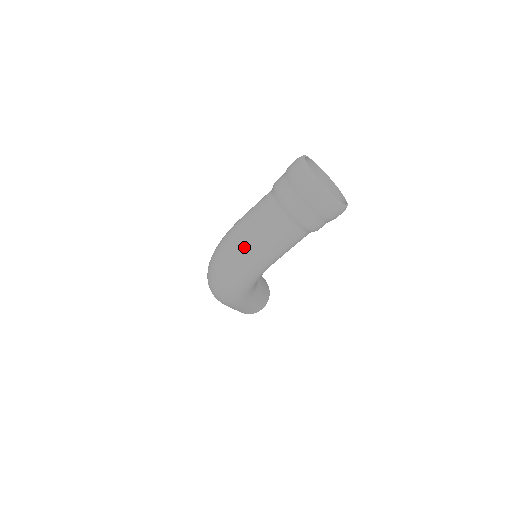
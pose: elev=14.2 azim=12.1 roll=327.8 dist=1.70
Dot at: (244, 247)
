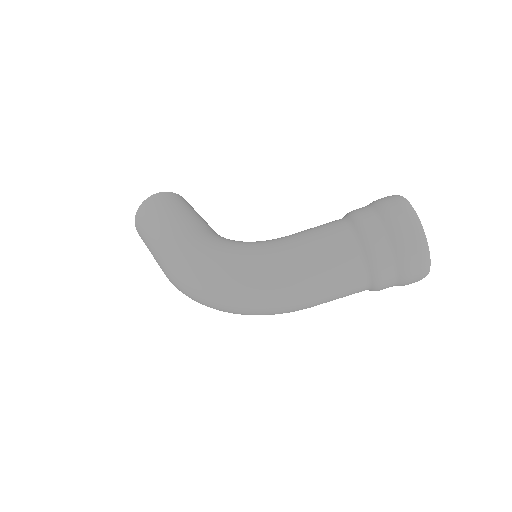
Dot at: (298, 306)
